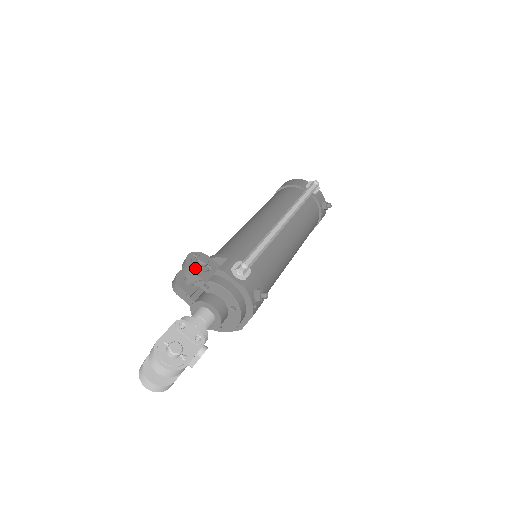
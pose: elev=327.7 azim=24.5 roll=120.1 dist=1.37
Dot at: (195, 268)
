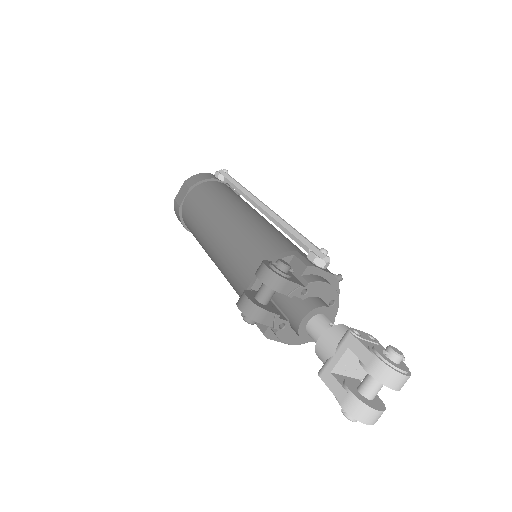
Dot at: (286, 276)
